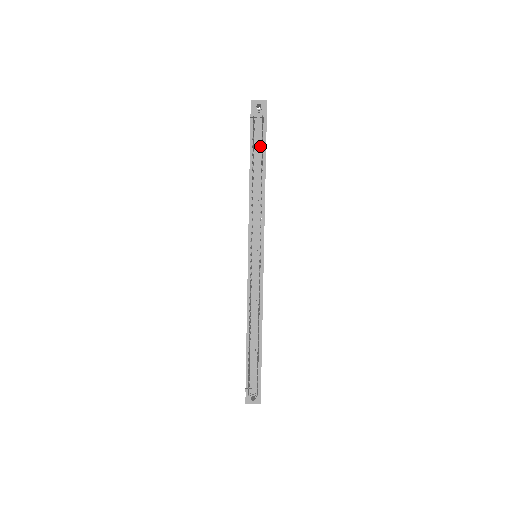
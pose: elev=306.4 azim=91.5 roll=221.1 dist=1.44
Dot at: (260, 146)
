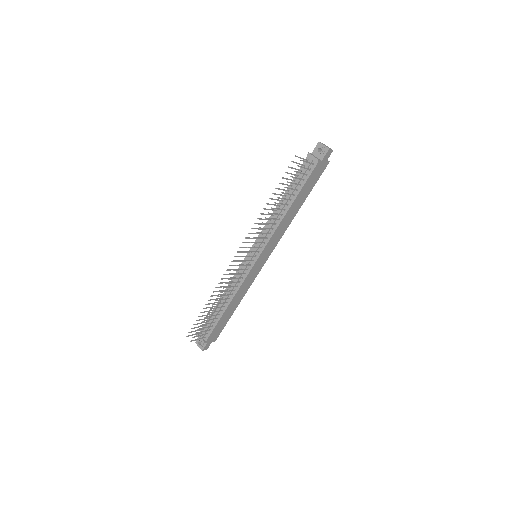
Dot at: (301, 180)
